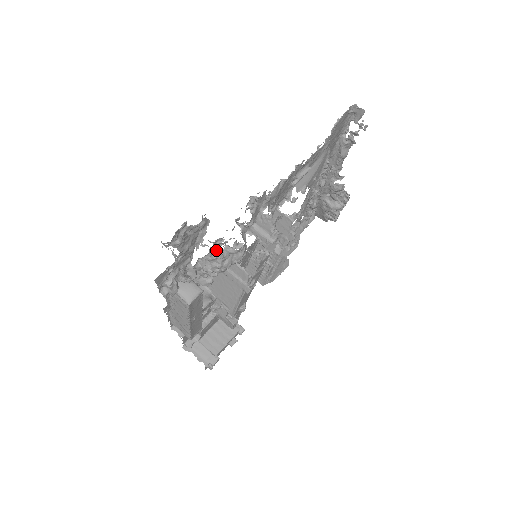
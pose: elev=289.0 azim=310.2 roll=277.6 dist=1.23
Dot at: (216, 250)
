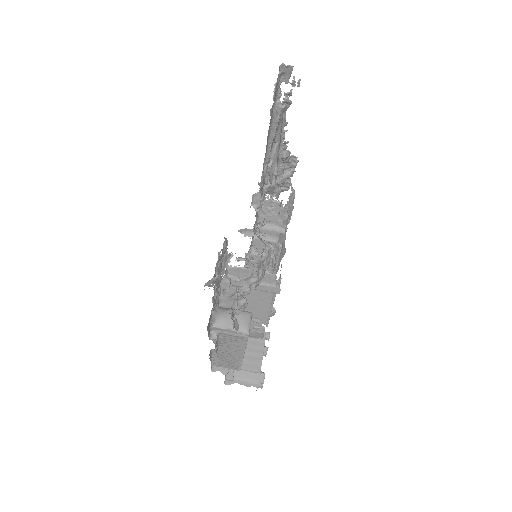
Dot at: (229, 268)
